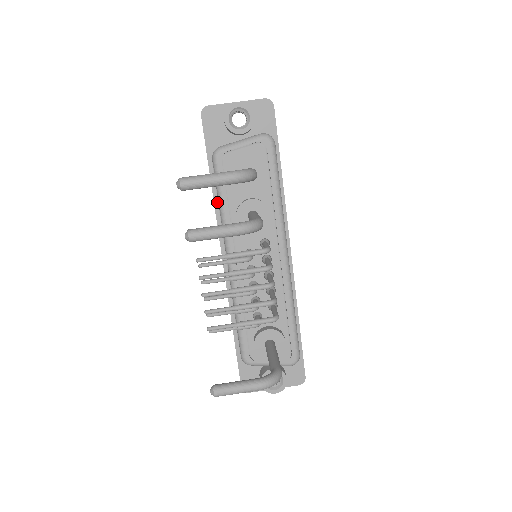
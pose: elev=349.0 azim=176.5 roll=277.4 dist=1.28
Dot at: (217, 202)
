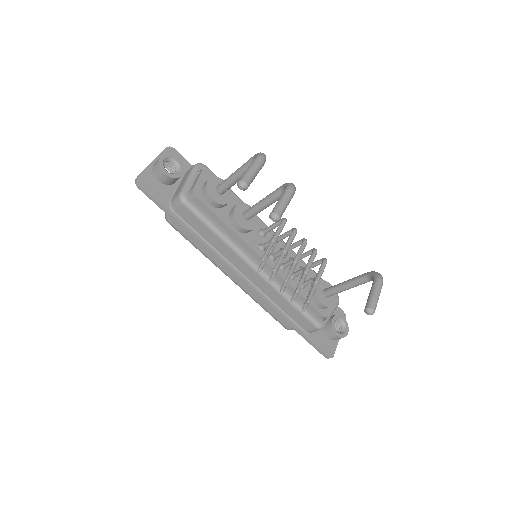
Dot at: (203, 240)
